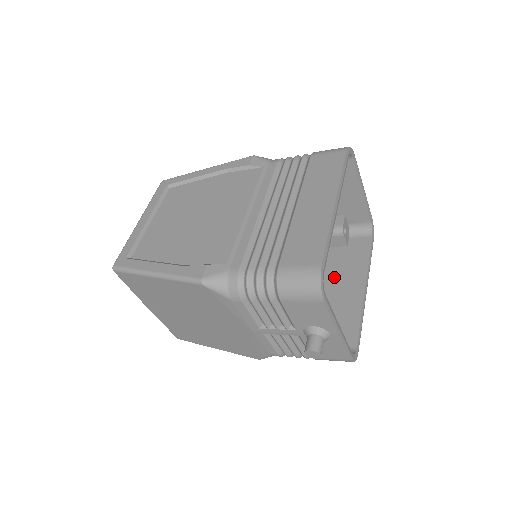
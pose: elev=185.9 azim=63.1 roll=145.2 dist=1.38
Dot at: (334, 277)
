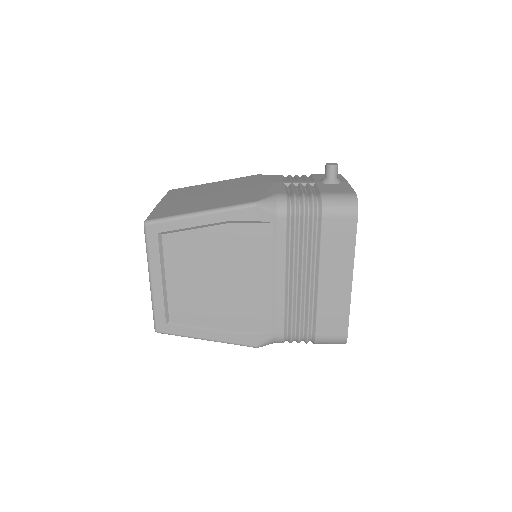
Dot at: occluded
